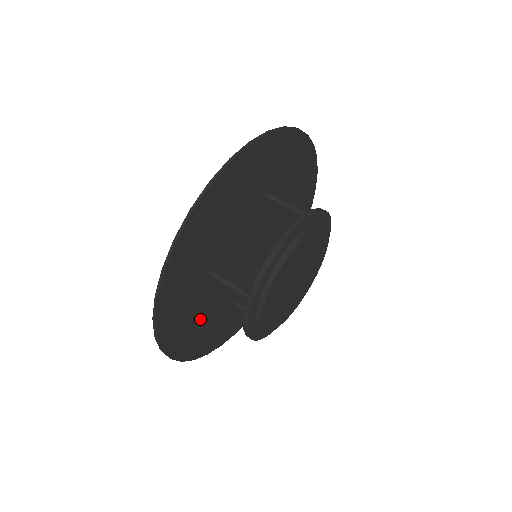
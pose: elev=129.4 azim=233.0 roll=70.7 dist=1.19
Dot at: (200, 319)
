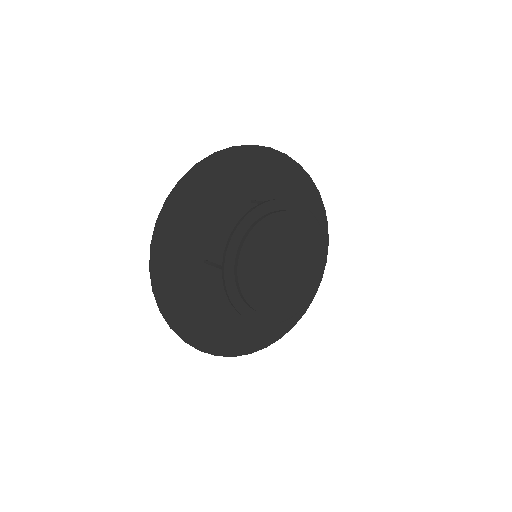
Dot at: (210, 310)
